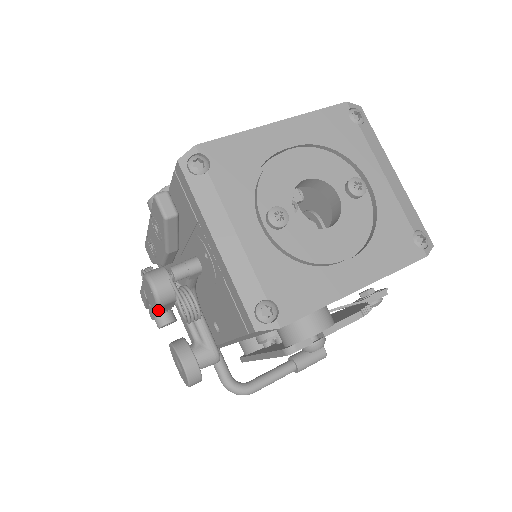
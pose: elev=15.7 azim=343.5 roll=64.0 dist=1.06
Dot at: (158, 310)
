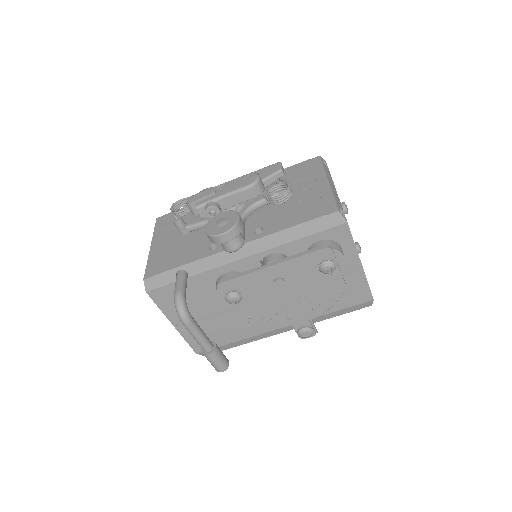
Dot at: (234, 194)
